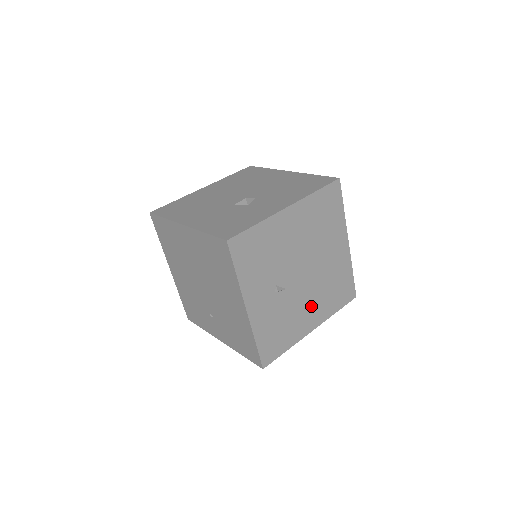
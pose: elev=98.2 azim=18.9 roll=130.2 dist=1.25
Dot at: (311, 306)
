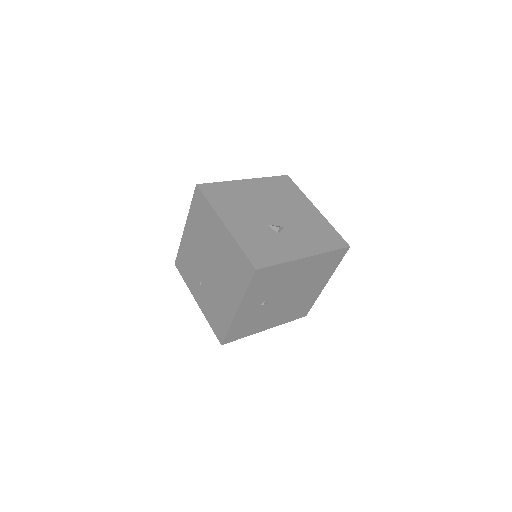
Dot at: (276, 316)
